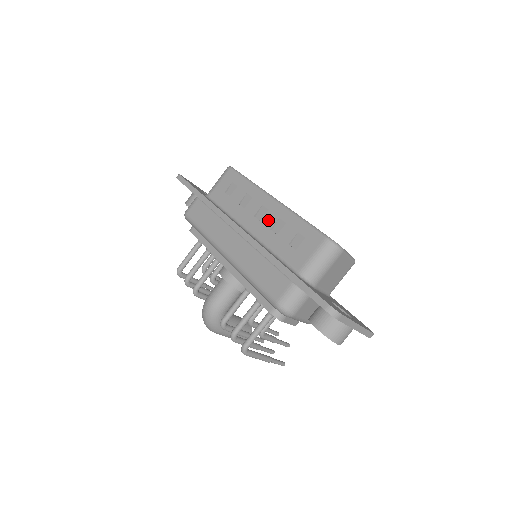
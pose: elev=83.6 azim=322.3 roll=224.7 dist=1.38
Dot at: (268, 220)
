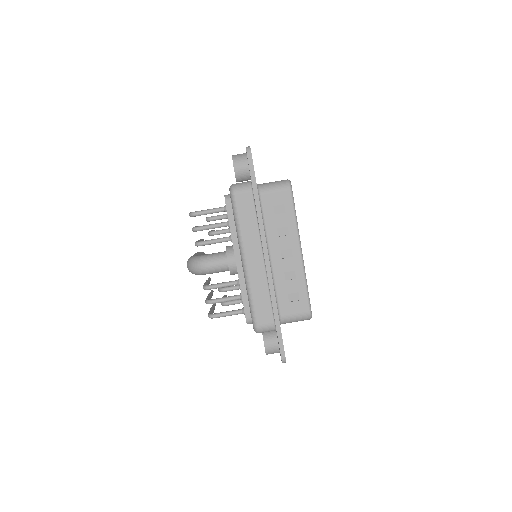
Dot at: (287, 264)
